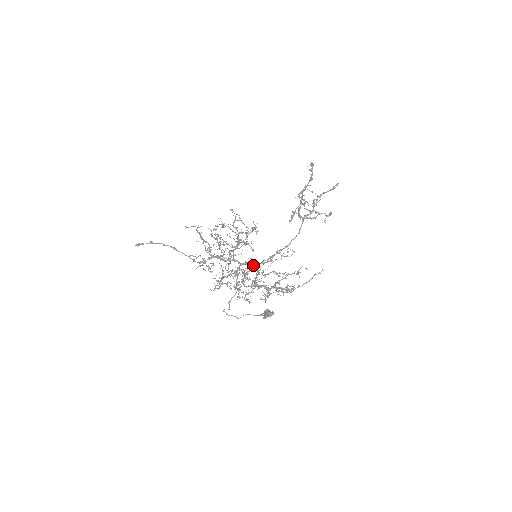
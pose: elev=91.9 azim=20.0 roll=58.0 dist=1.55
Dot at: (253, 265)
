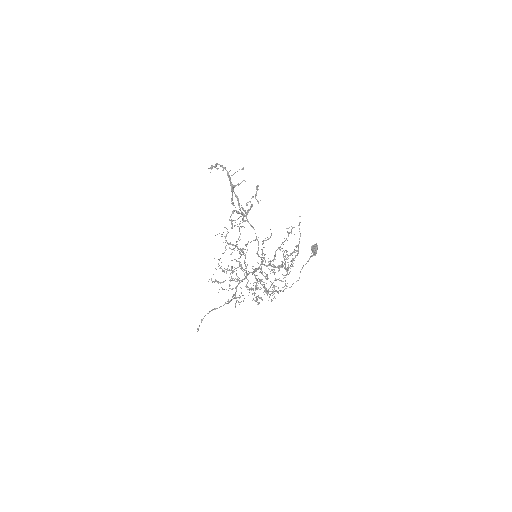
Dot at: (259, 268)
